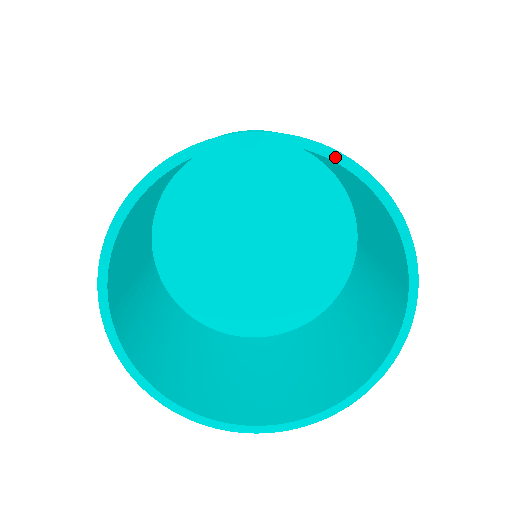
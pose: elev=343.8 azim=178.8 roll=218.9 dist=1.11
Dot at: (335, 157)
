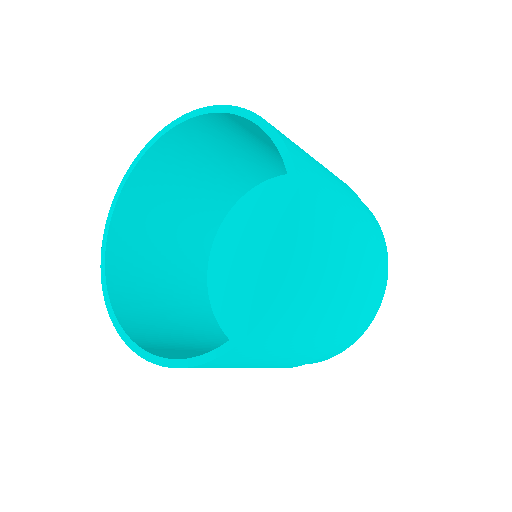
Dot at: (146, 149)
